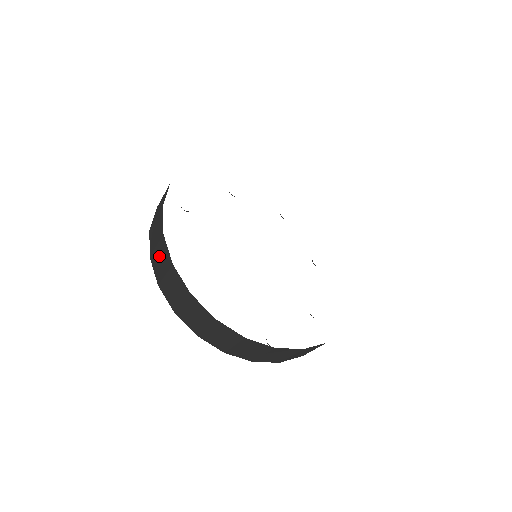
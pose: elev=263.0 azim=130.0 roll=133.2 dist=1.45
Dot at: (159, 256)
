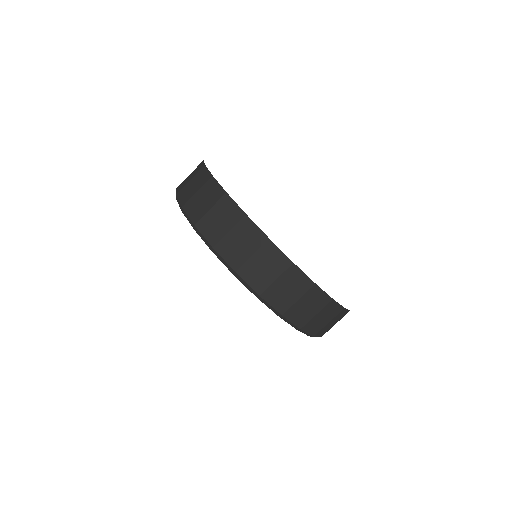
Dot at: (193, 183)
